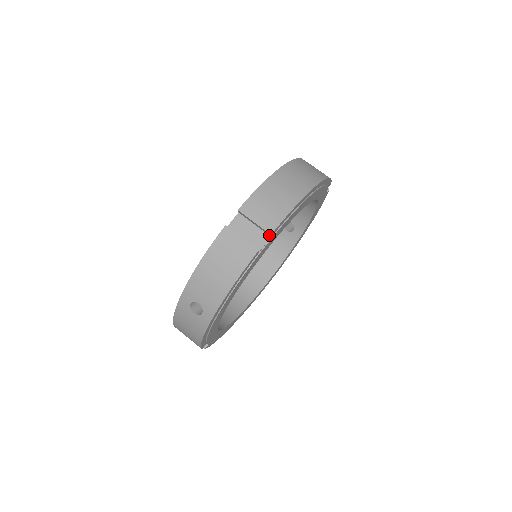
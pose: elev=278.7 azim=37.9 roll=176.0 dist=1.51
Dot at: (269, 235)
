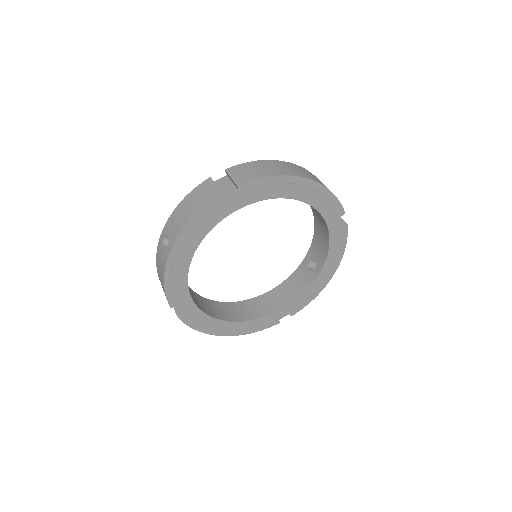
Dot at: (238, 190)
